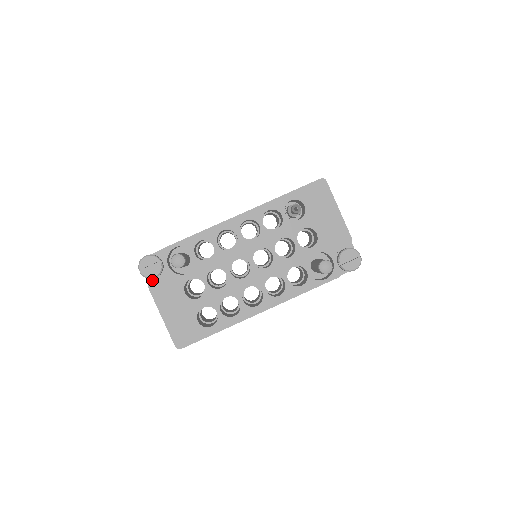
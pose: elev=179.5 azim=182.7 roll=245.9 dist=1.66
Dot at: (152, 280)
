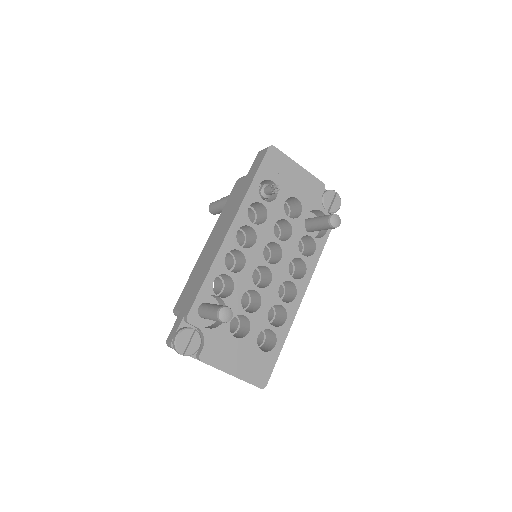
Dot at: (196, 352)
